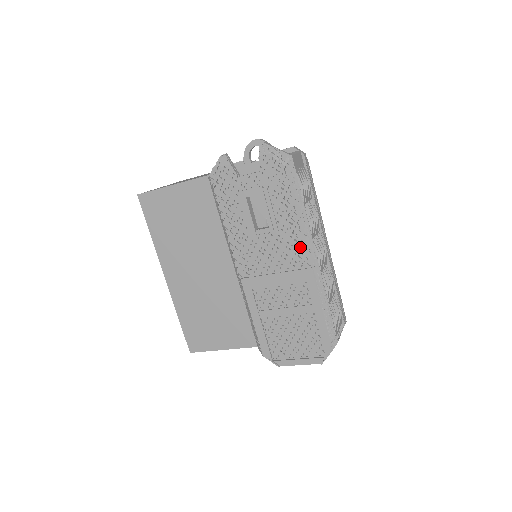
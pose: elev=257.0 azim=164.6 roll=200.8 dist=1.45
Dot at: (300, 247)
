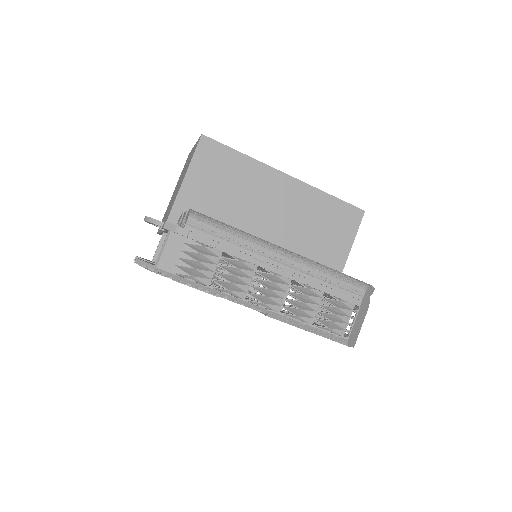
Dot at: (243, 305)
